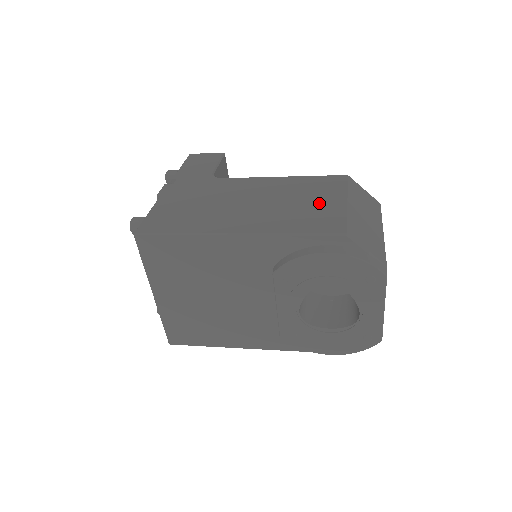
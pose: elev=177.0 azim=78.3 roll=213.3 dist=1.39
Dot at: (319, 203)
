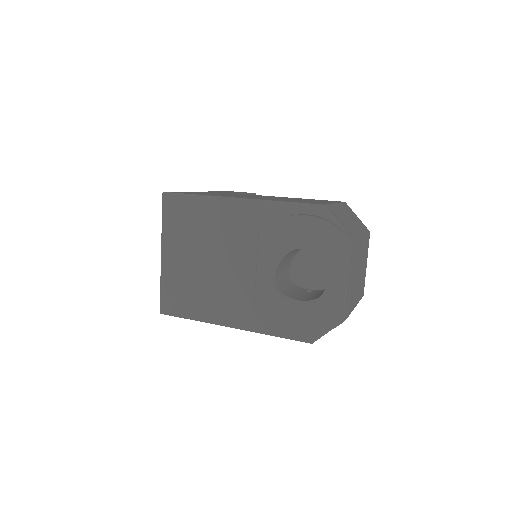
Dot at: (312, 201)
